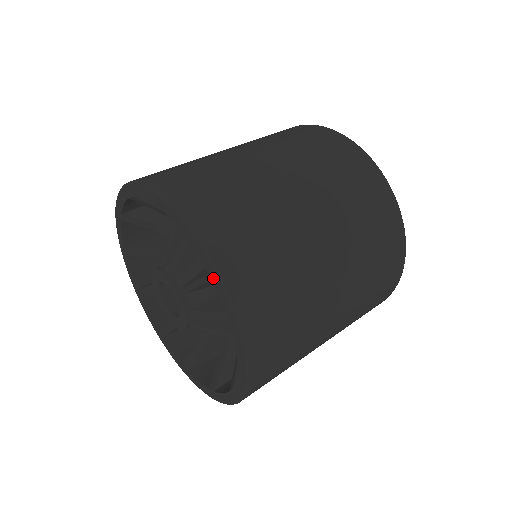
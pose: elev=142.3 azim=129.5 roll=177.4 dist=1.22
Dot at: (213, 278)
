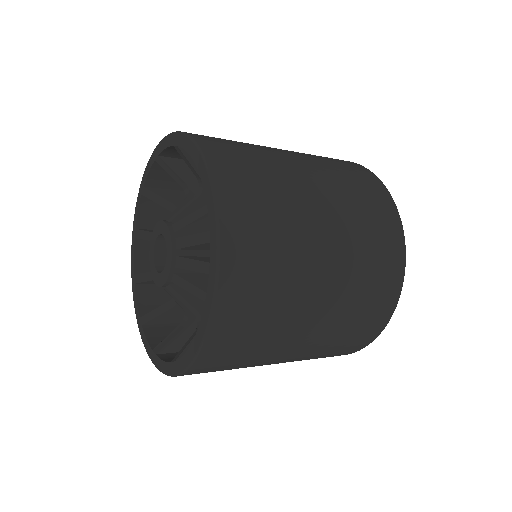
Dot at: (206, 188)
